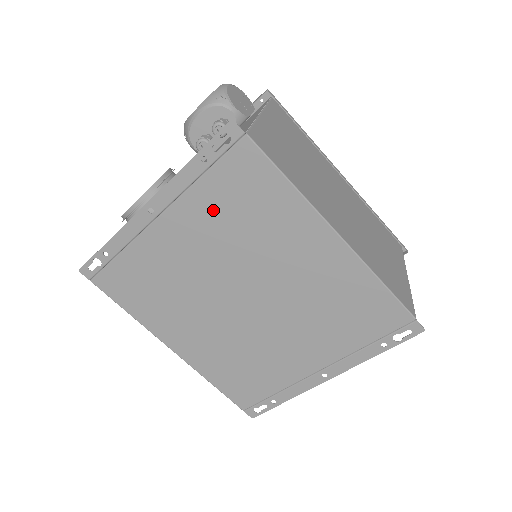
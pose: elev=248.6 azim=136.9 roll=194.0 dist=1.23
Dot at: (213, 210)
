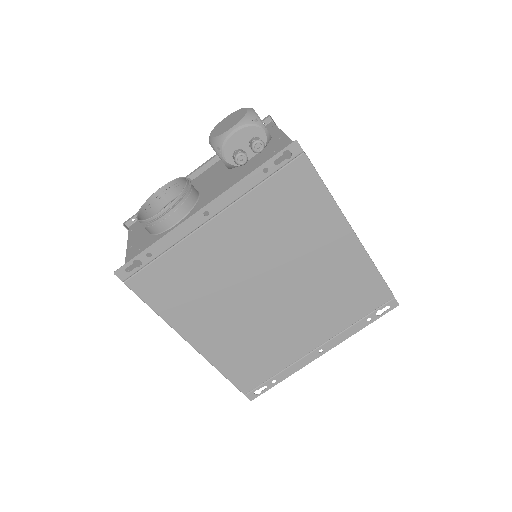
Dot at: (262, 213)
